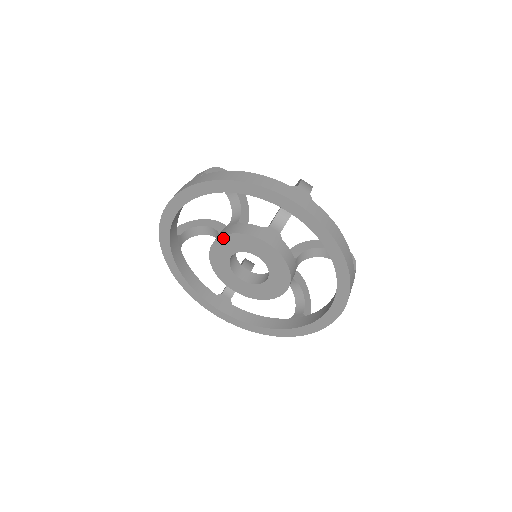
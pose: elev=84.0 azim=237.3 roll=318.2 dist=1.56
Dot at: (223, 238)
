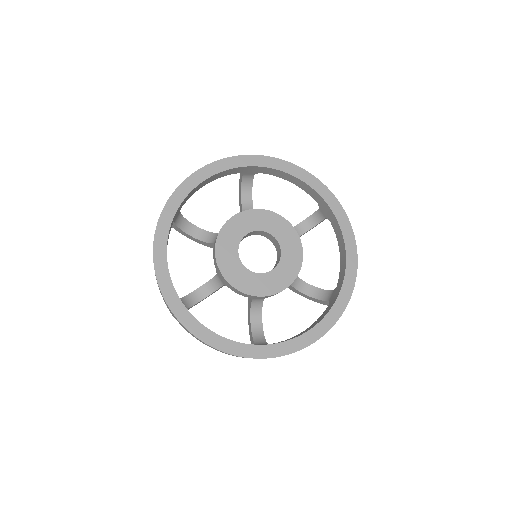
Dot at: (252, 211)
